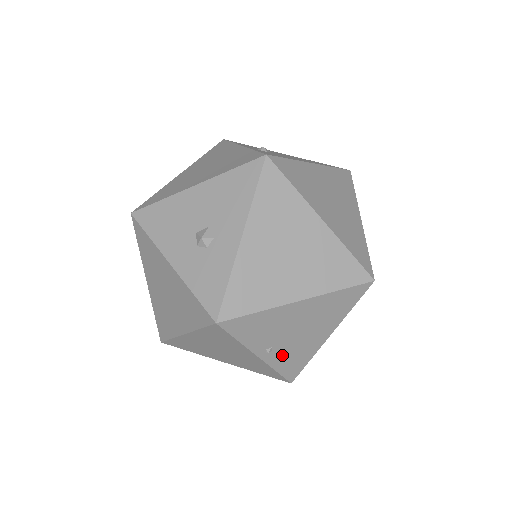
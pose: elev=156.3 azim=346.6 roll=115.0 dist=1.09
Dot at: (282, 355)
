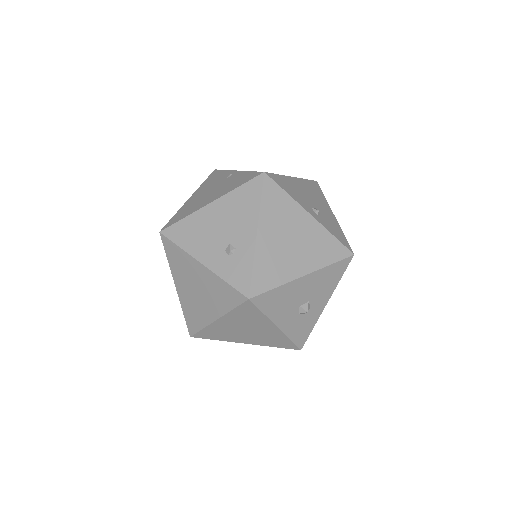
Dot at: occluded
